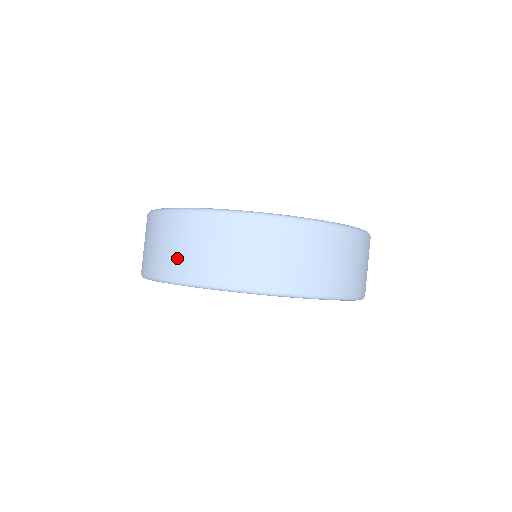
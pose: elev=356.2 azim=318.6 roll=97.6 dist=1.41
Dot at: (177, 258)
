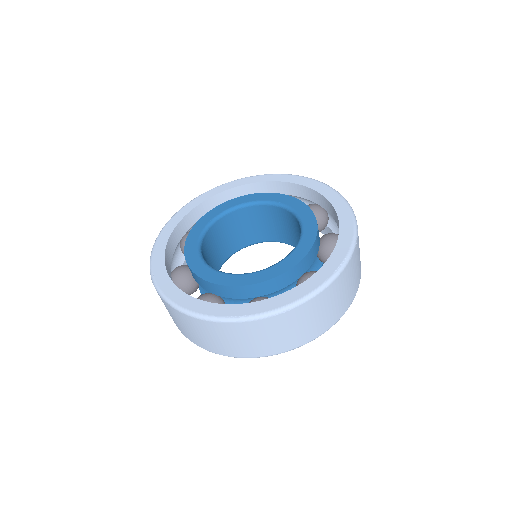
Dot at: (186, 332)
